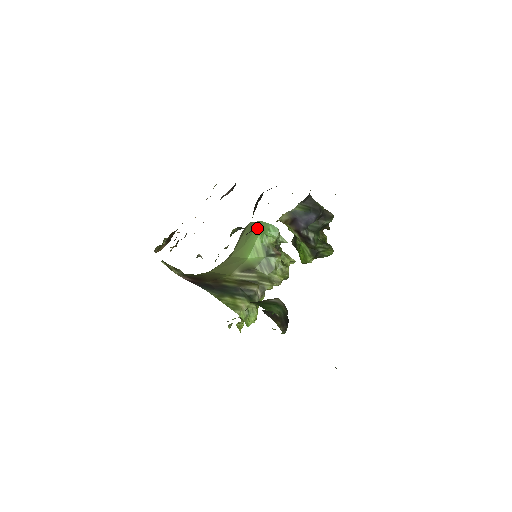
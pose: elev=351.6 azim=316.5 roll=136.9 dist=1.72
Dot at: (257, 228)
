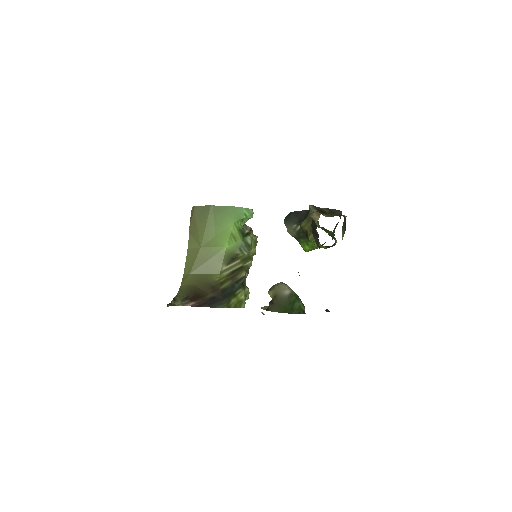
Dot at: (229, 215)
